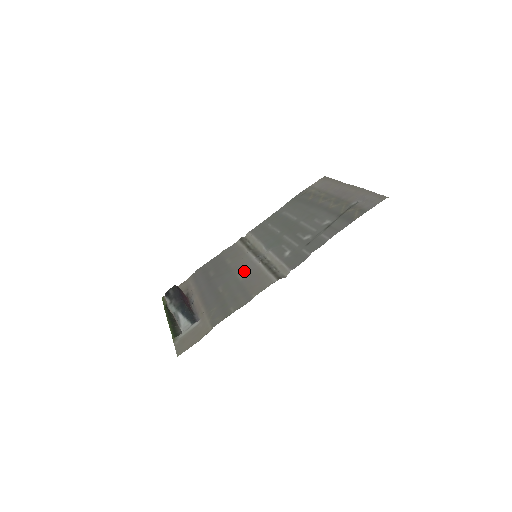
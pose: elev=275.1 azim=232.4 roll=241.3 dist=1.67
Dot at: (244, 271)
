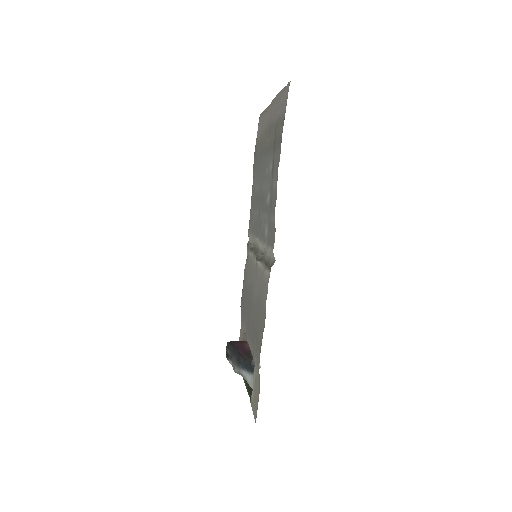
Dot at: (255, 282)
